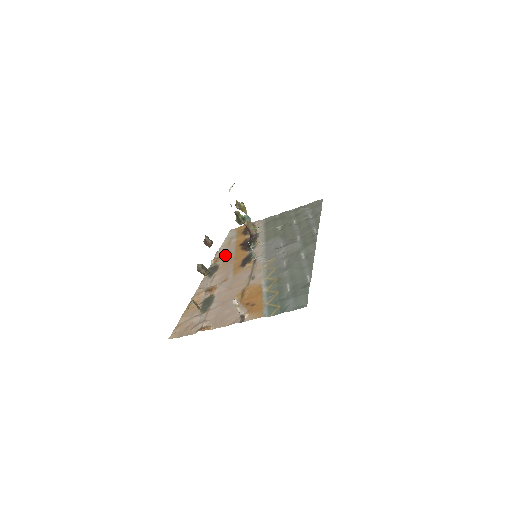
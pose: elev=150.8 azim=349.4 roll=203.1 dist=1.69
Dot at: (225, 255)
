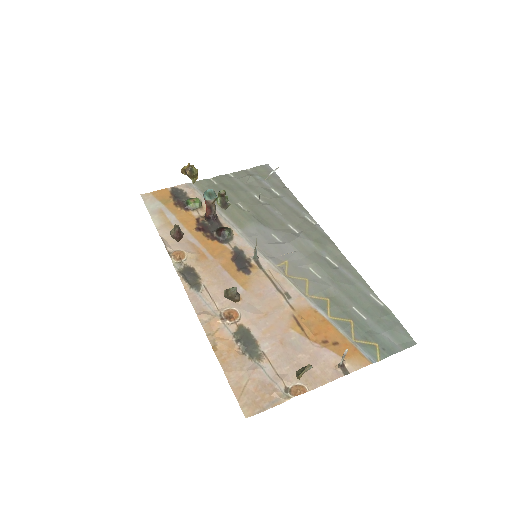
Dot at: (186, 247)
